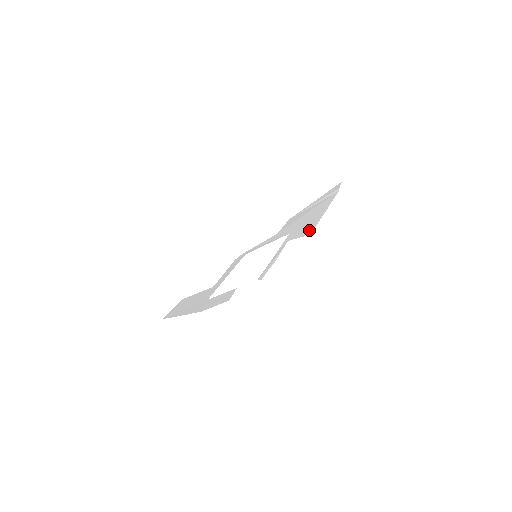
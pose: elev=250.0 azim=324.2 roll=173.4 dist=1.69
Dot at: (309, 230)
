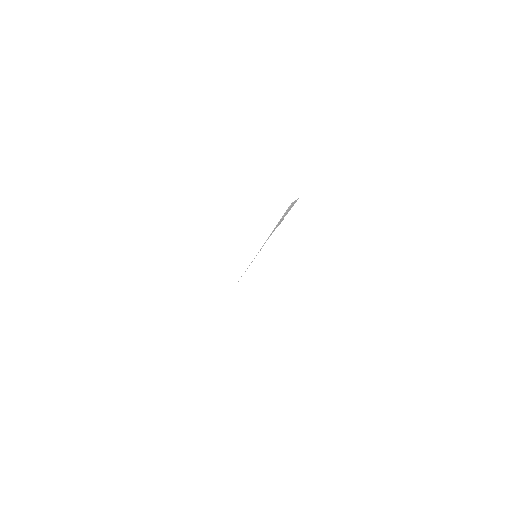
Dot at: occluded
